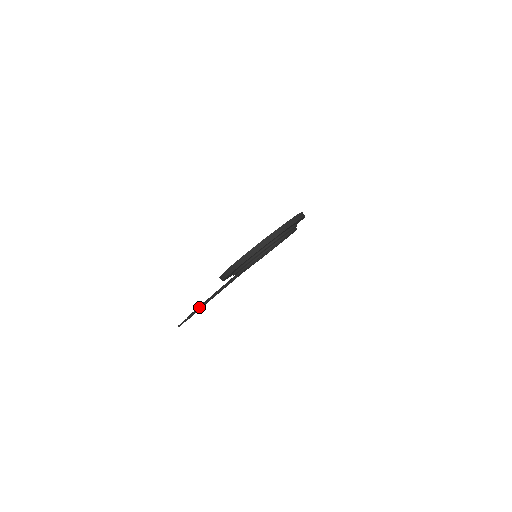
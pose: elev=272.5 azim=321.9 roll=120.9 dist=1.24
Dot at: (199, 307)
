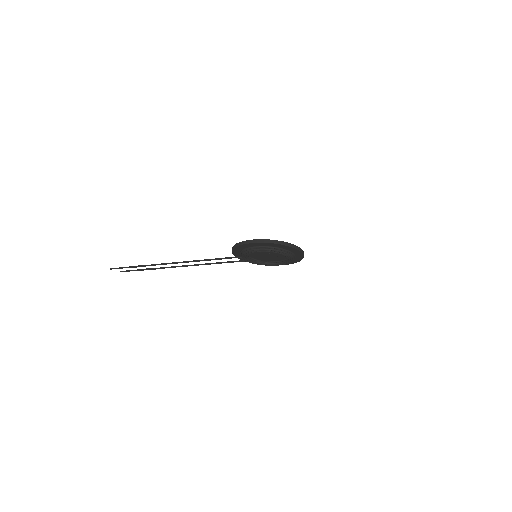
Dot at: occluded
